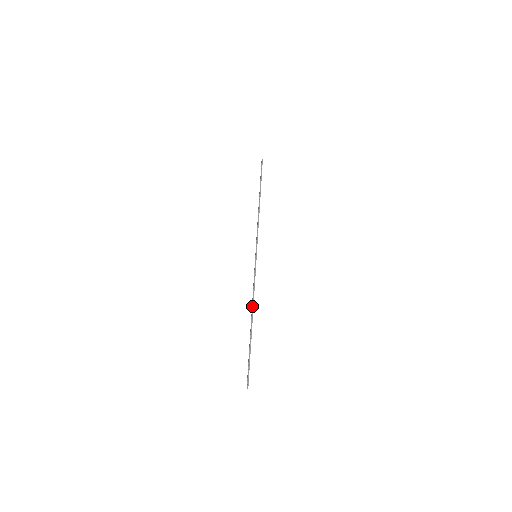
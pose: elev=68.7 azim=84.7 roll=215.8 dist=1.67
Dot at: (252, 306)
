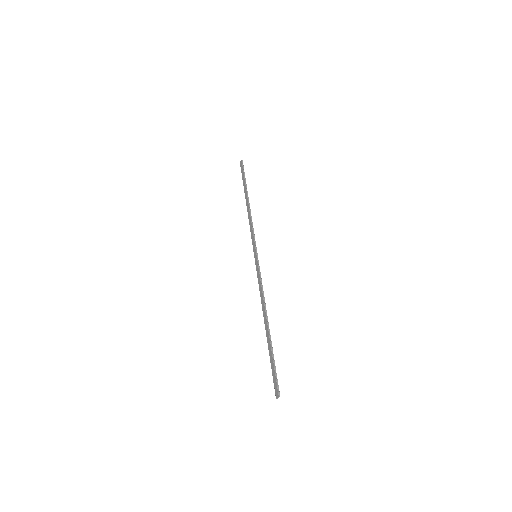
Dot at: (265, 308)
